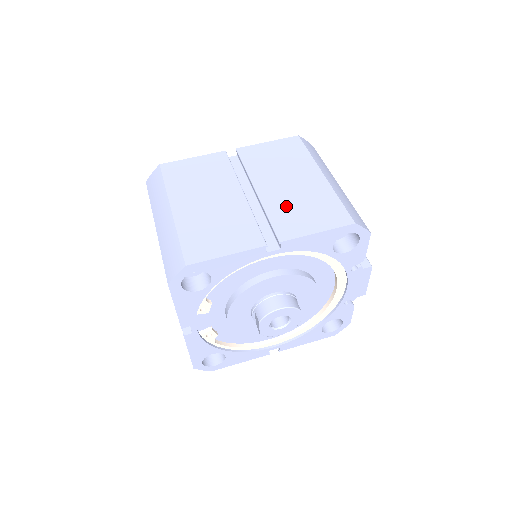
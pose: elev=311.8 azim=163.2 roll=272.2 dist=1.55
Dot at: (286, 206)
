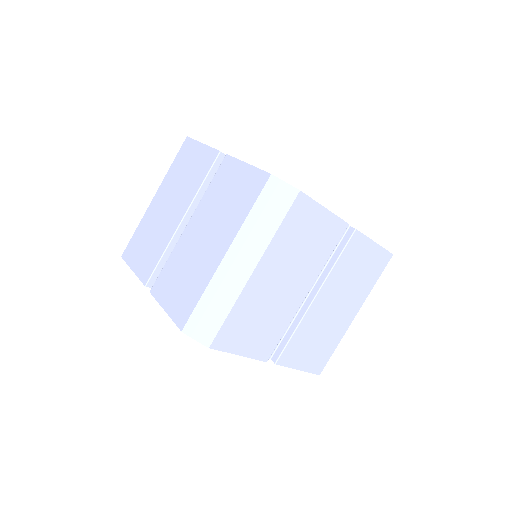
Dot at: (311, 331)
